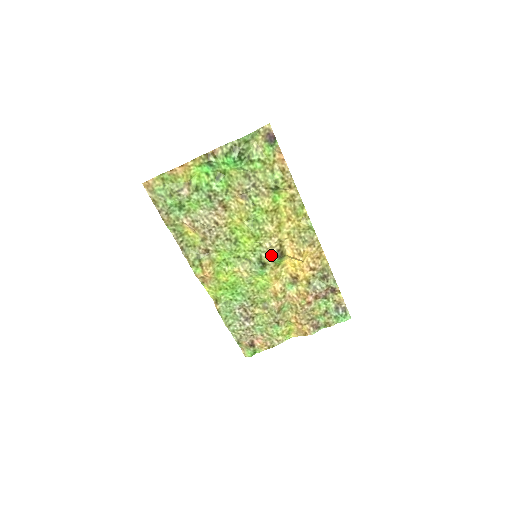
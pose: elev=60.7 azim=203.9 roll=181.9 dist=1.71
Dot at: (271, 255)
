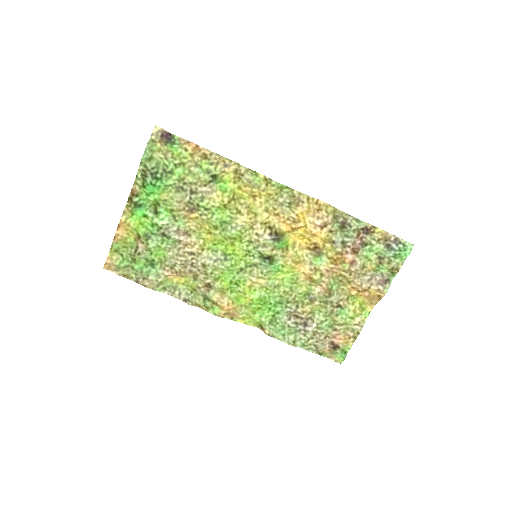
Dot at: (267, 244)
